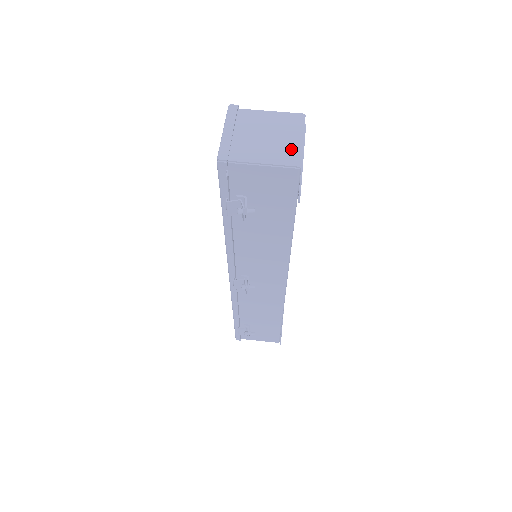
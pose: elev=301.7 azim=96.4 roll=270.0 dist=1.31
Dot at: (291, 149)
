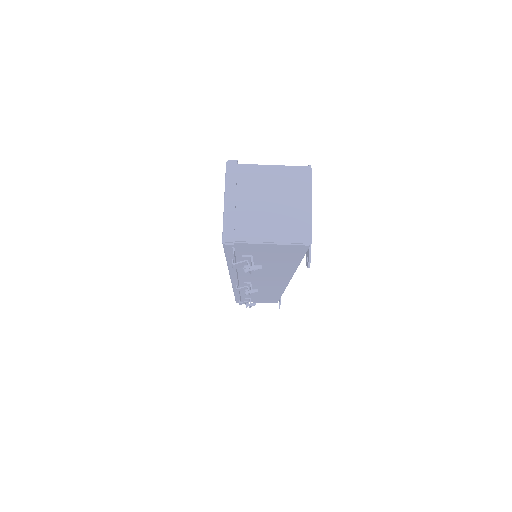
Dot at: (299, 220)
